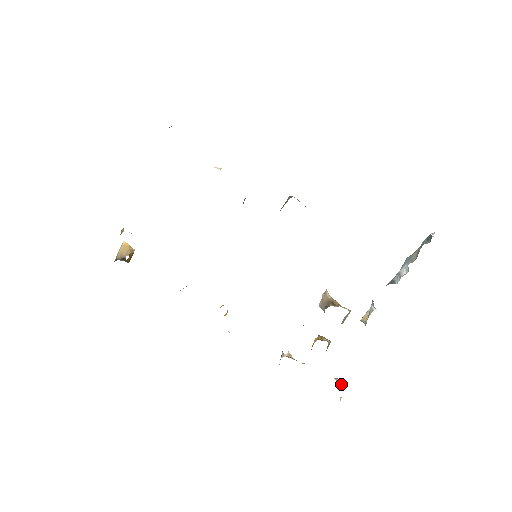
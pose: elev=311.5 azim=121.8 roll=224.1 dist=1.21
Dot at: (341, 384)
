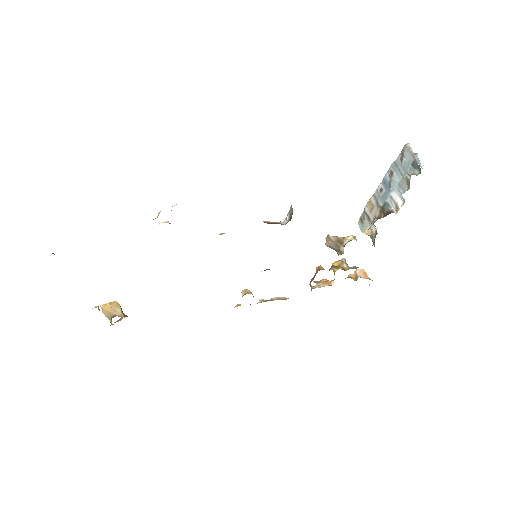
Dot at: (364, 275)
